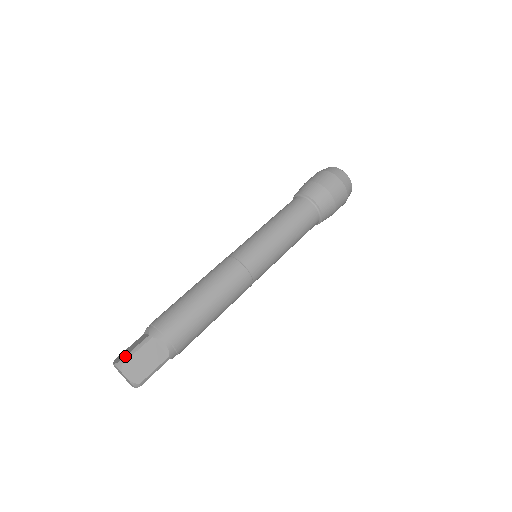
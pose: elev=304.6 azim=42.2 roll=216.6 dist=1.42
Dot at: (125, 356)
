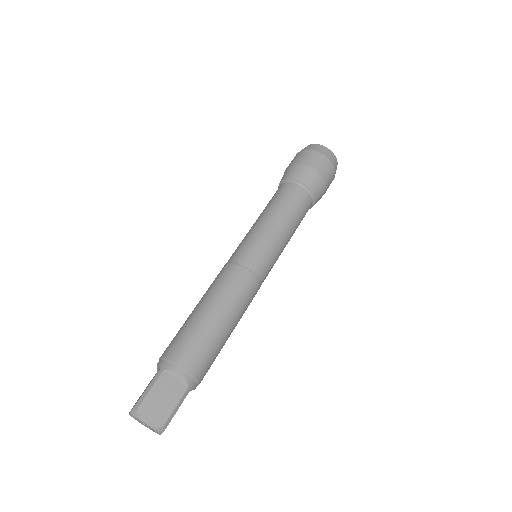
Dot at: (138, 400)
